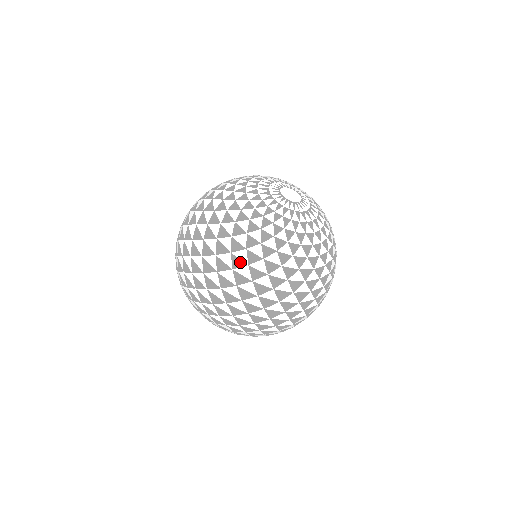
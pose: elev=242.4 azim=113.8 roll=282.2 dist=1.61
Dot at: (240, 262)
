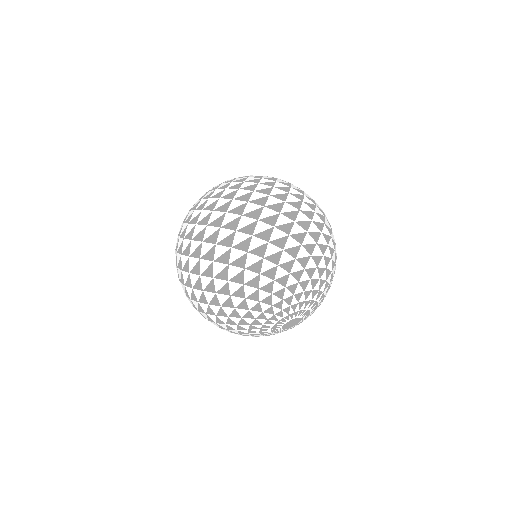
Dot at: (203, 204)
